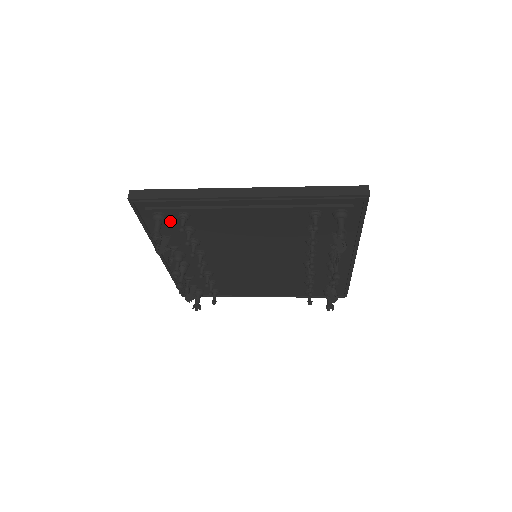
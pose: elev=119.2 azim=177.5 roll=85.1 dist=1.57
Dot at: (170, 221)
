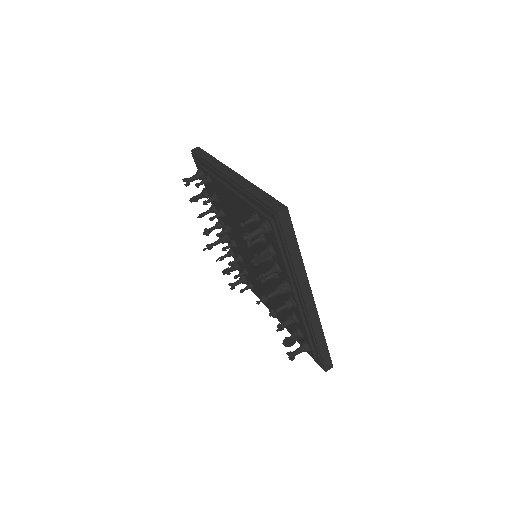
Dot at: occluded
